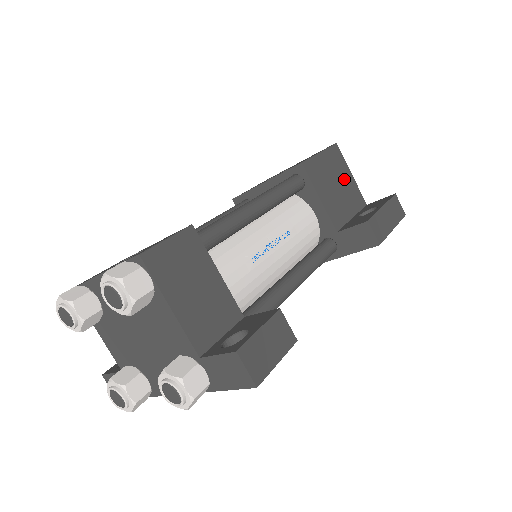
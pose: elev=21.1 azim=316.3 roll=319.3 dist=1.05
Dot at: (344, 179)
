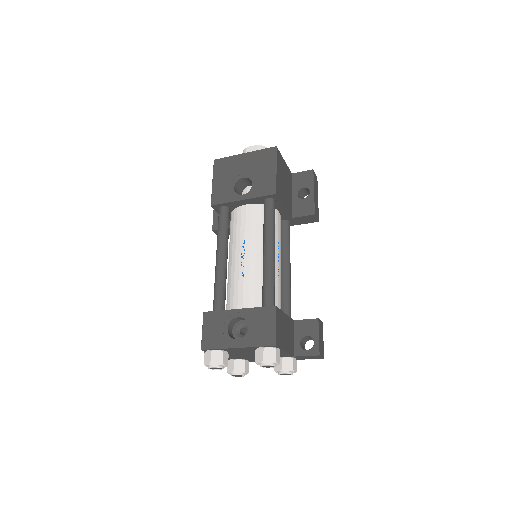
Dot at: (284, 171)
